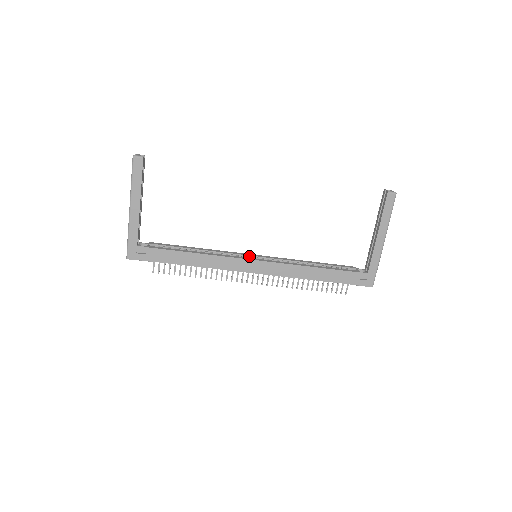
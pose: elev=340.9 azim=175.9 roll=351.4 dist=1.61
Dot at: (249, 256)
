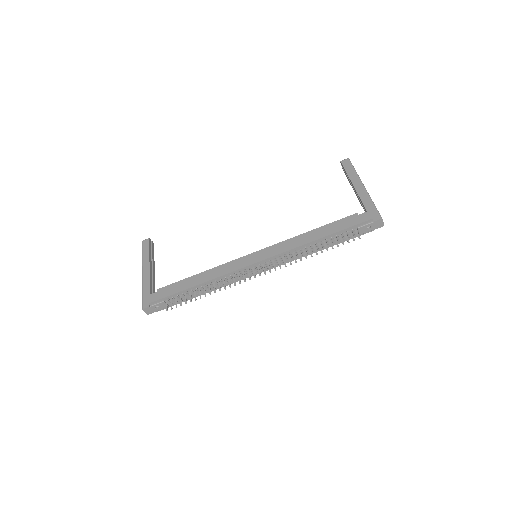
Dot at: occluded
